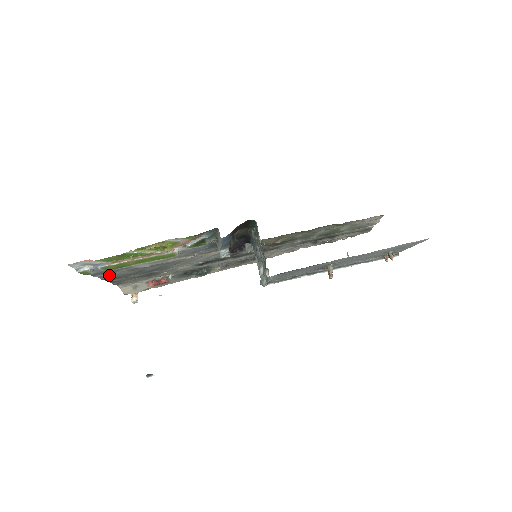
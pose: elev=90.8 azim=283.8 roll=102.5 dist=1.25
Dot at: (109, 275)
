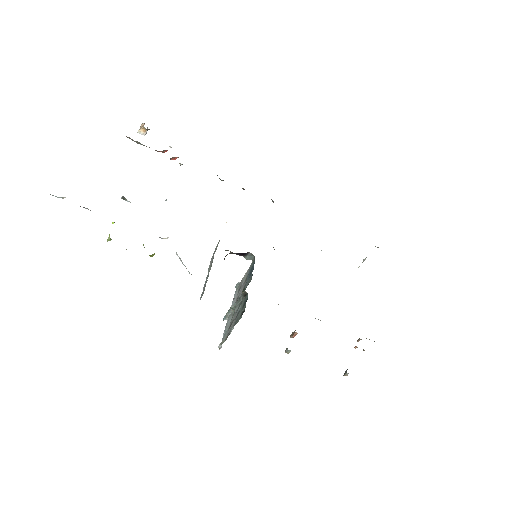
Dot at: occluded
